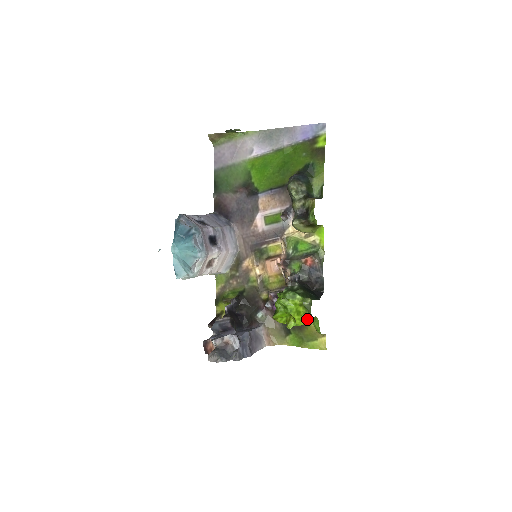
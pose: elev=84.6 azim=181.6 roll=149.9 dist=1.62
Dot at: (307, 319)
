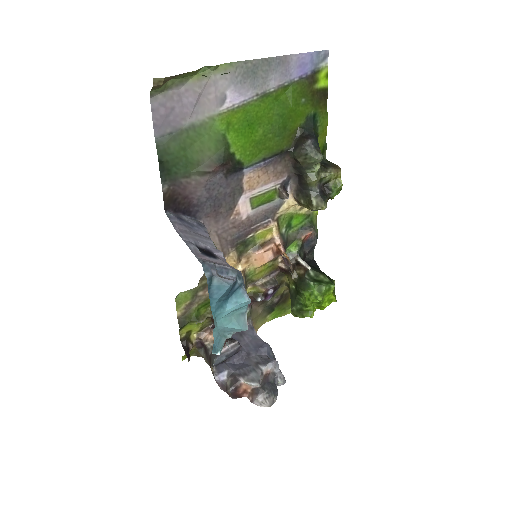
Dot at: occluded
